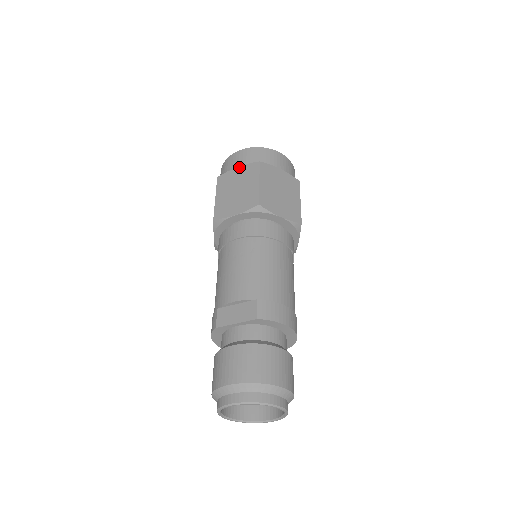
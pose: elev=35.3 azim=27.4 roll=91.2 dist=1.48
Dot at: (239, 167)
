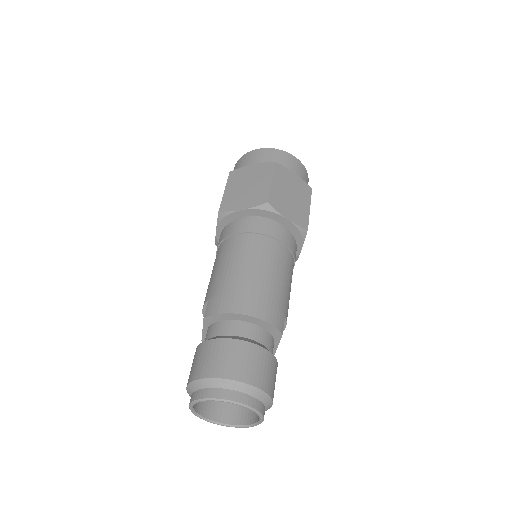
Dot at: occluded
